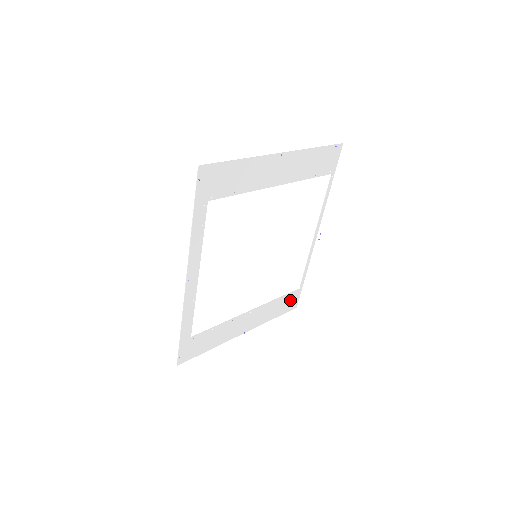
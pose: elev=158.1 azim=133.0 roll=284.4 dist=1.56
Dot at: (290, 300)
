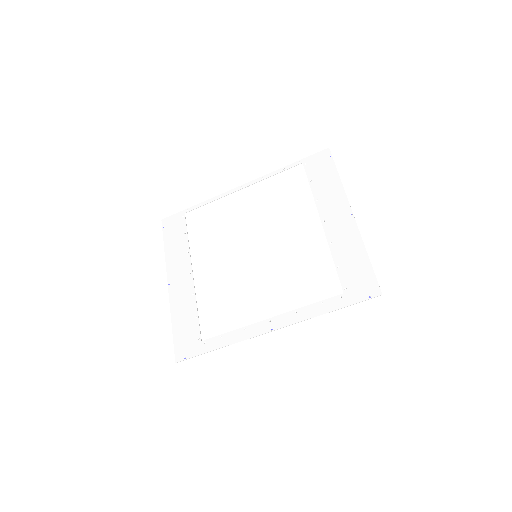
Dot at: (176, 226)
